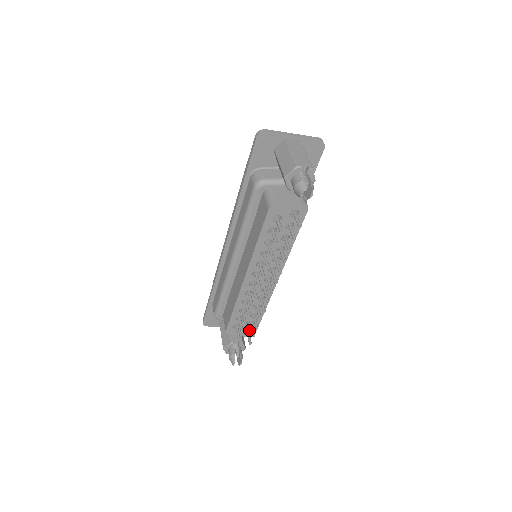
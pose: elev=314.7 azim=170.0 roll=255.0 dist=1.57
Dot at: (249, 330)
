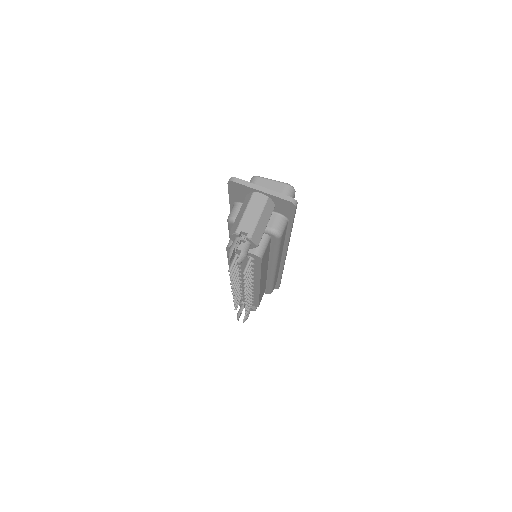
Dot at: occluded
